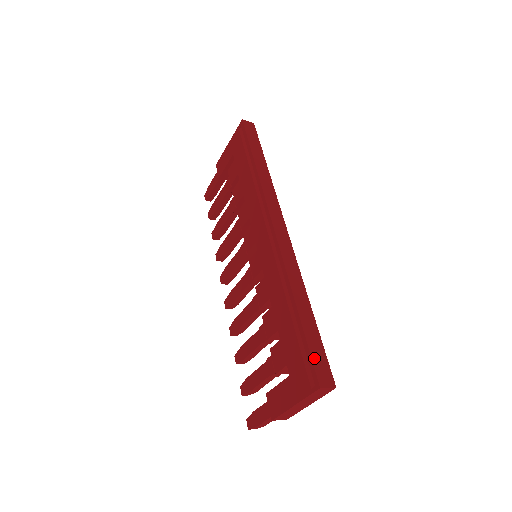
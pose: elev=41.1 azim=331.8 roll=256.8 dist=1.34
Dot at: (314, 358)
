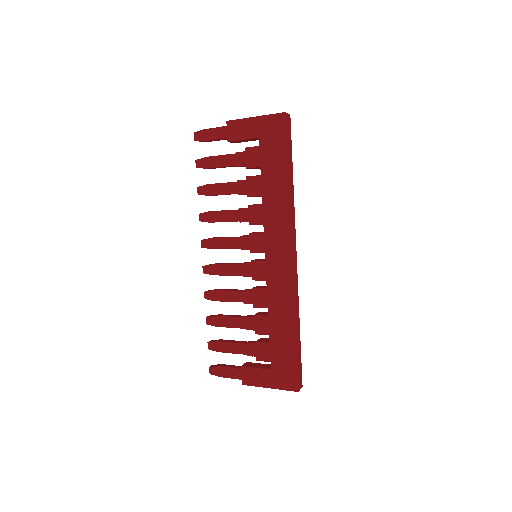
Dot at: (298, 371)
